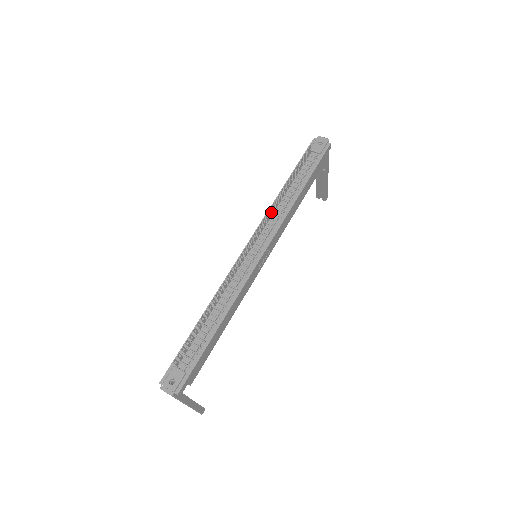
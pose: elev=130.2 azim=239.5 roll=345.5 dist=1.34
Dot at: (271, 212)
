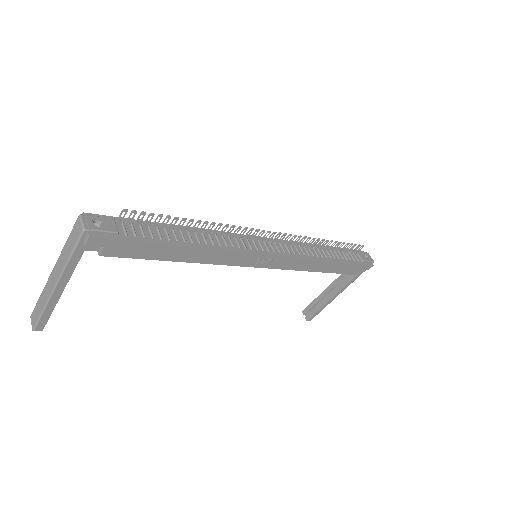
Dot at: (301, 242)
